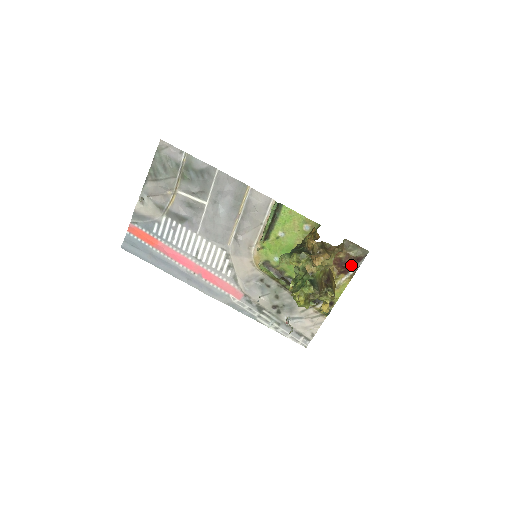
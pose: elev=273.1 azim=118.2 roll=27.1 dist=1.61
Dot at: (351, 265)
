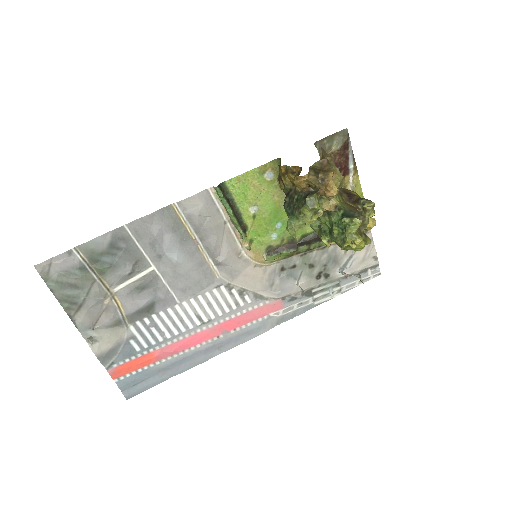
Dot at: (344, 160)
